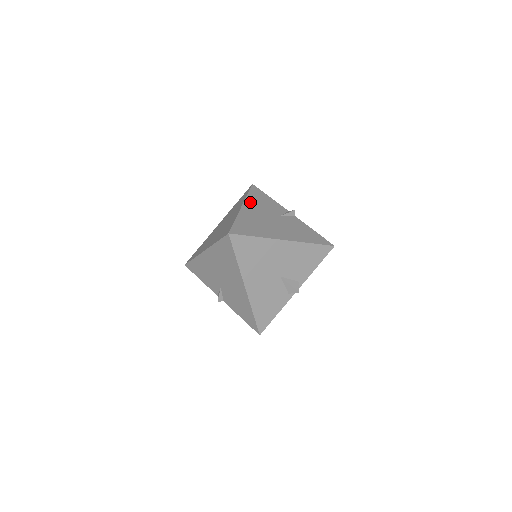
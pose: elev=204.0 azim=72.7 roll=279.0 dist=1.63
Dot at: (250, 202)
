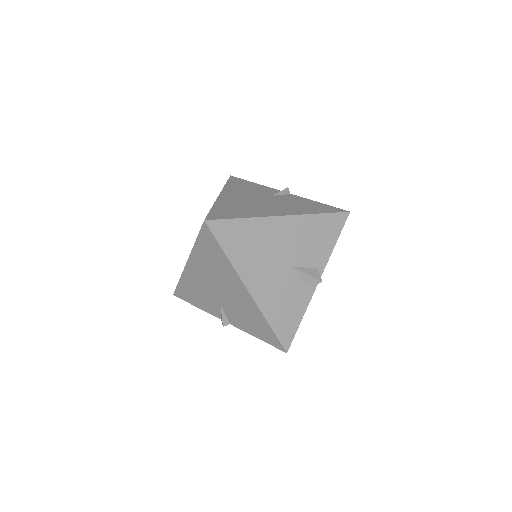
Dot at: (230, 190)
